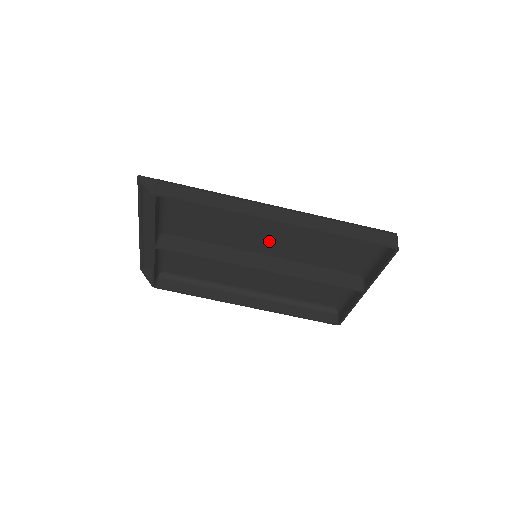
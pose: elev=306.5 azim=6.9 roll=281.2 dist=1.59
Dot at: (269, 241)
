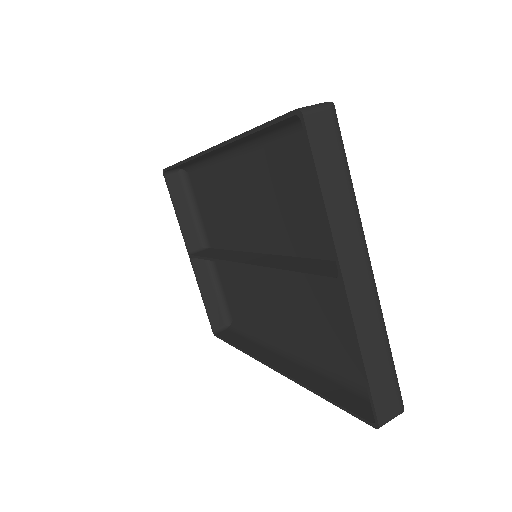
Dot at: (256, 221)
